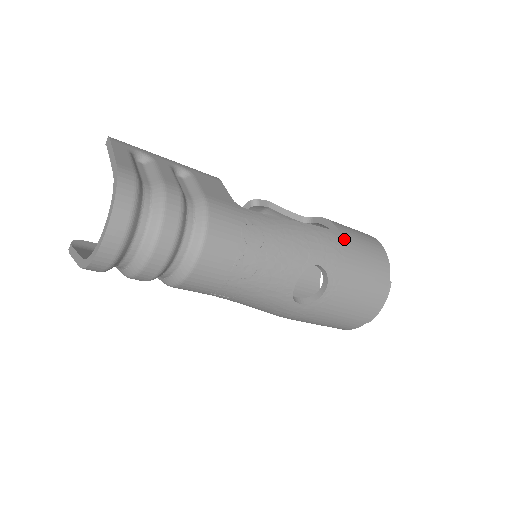
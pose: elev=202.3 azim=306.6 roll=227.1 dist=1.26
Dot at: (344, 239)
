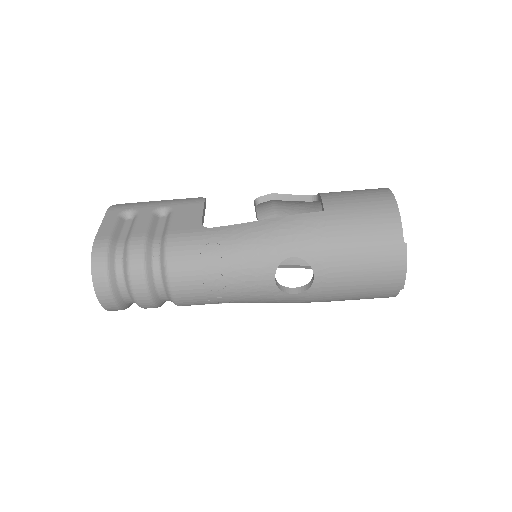
Dot at: (328, 217)
